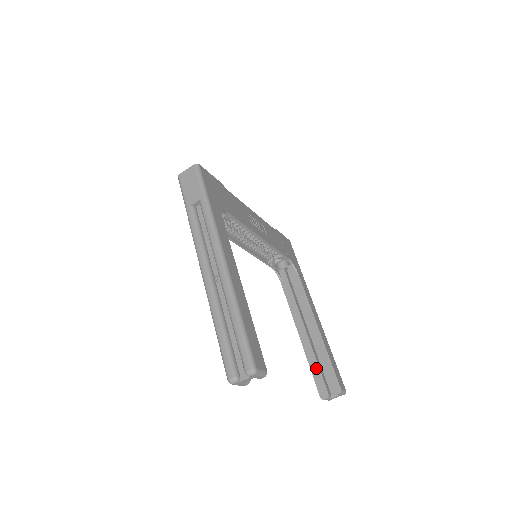
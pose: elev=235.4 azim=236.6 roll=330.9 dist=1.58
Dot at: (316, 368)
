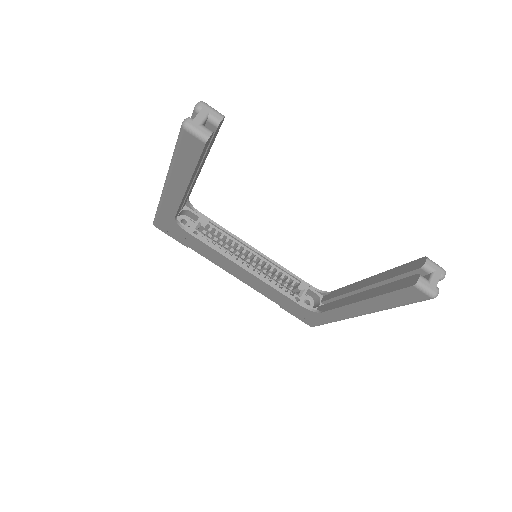
Dot at: (390, 286)
